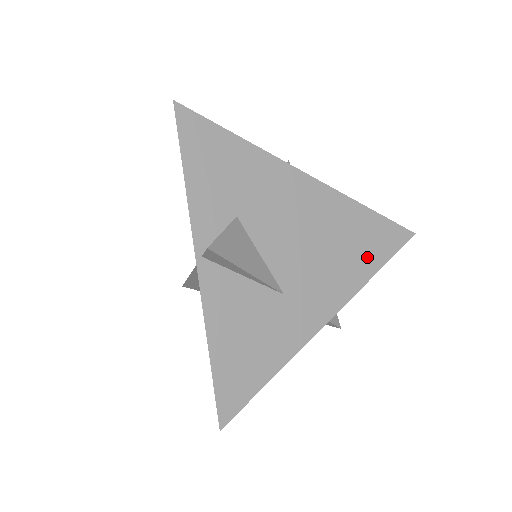
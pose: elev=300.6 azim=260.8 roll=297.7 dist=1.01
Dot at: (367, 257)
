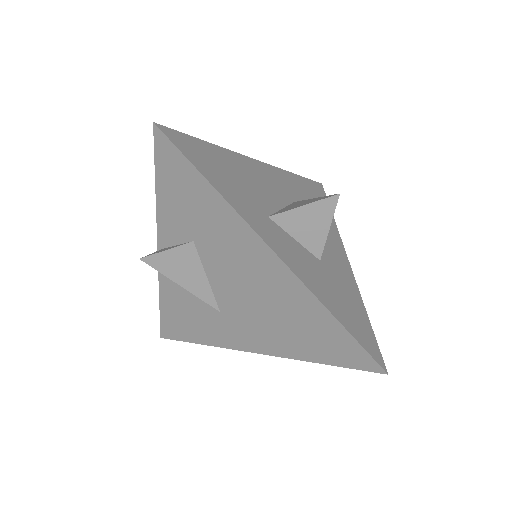
Dot at: (313, 347)
